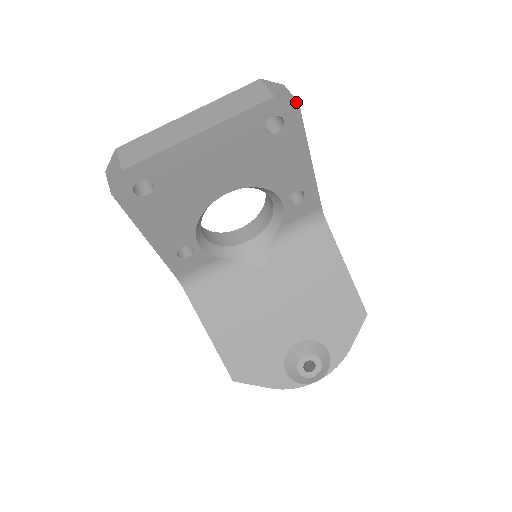
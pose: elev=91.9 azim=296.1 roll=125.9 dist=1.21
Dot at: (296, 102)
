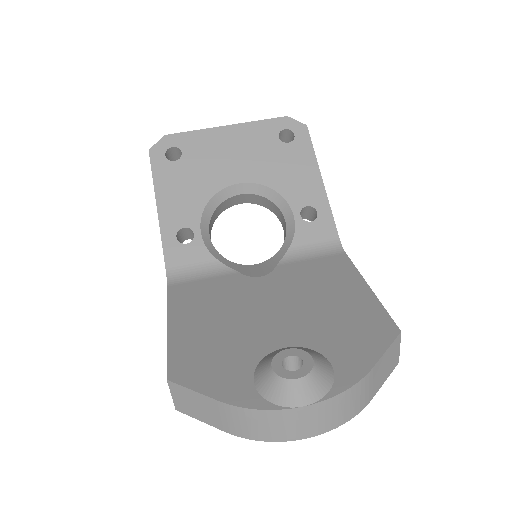
Dot at: (305, 124)
